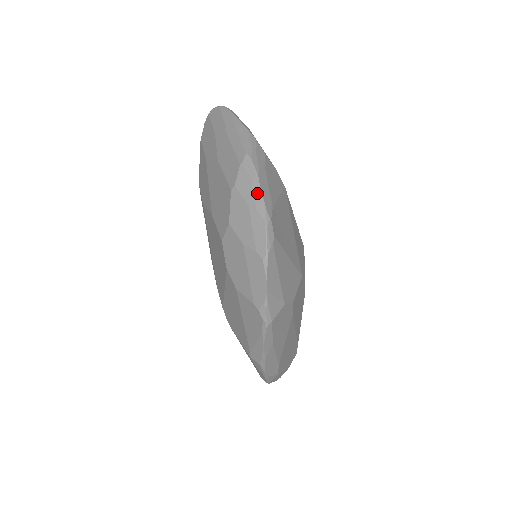
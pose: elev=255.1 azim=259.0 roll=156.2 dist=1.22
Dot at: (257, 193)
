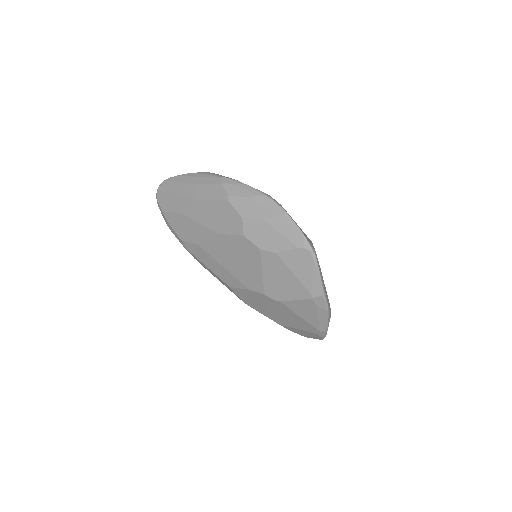
Dot at: (248, 188)
